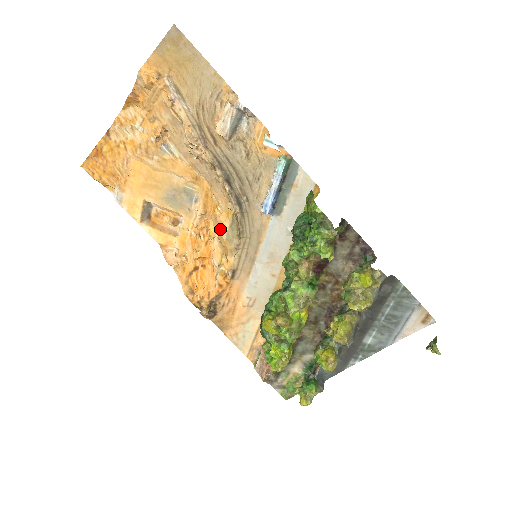
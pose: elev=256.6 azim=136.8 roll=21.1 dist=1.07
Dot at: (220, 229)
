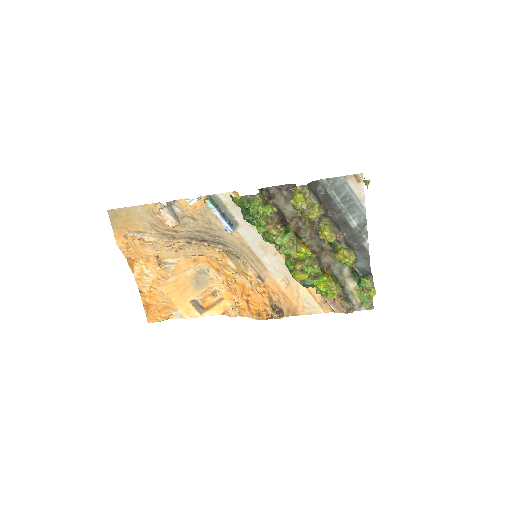
Dot at: (229, 267)
